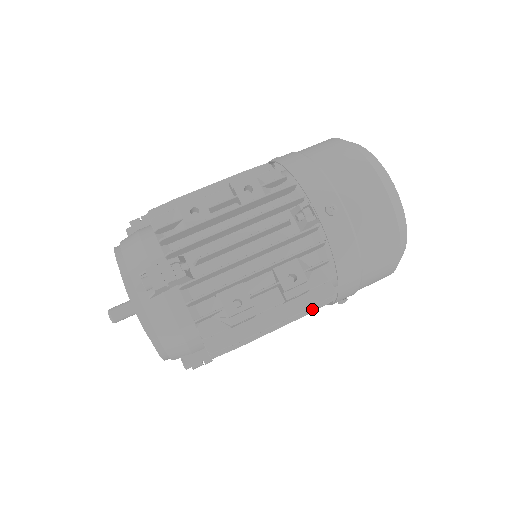
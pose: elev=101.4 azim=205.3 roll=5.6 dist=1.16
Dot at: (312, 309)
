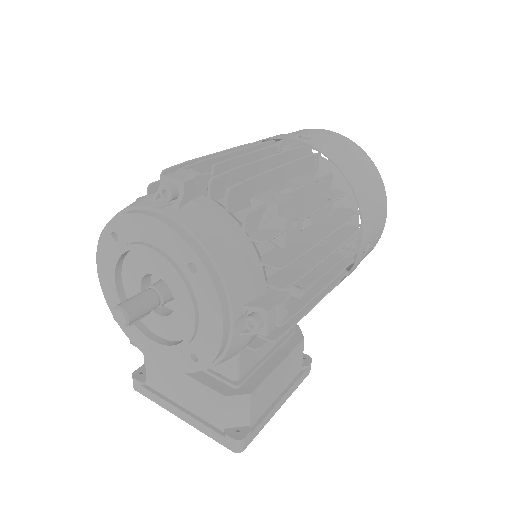
Dot at: (348, 237)
